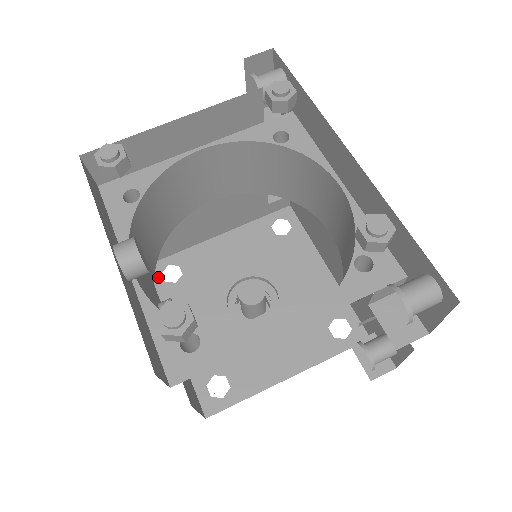
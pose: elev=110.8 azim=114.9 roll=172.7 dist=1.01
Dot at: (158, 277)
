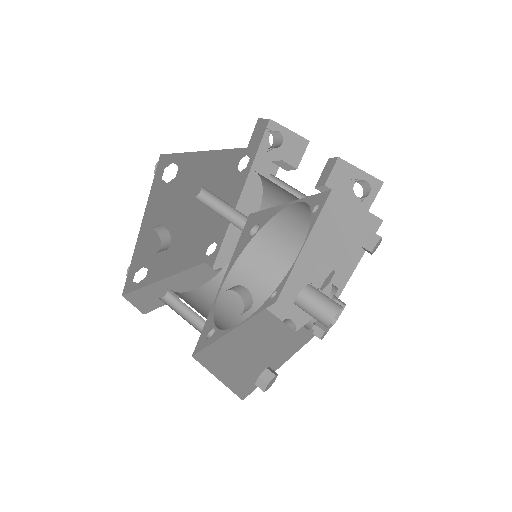
Dot at: occluded
